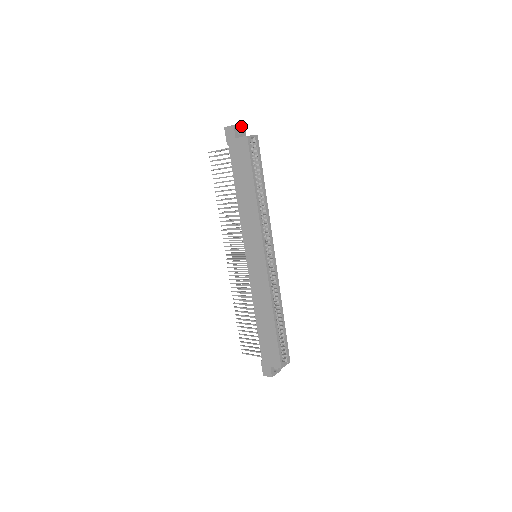
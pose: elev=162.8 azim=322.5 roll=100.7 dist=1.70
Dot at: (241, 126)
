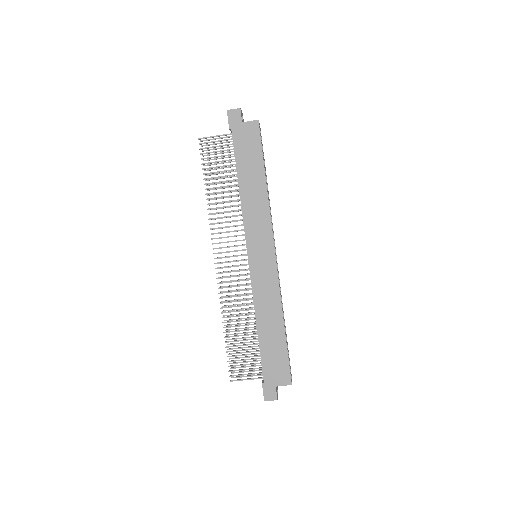
Dot at: (242, 113)
